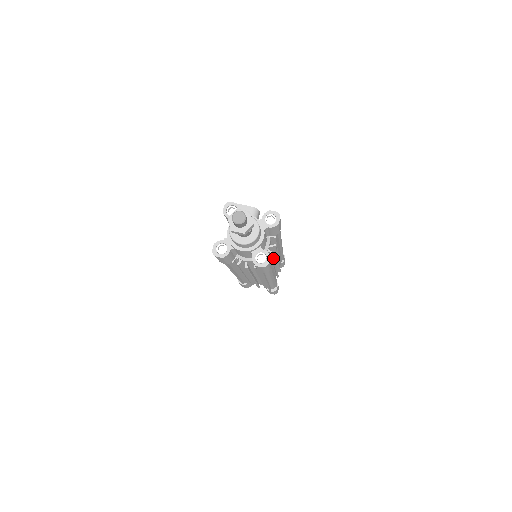
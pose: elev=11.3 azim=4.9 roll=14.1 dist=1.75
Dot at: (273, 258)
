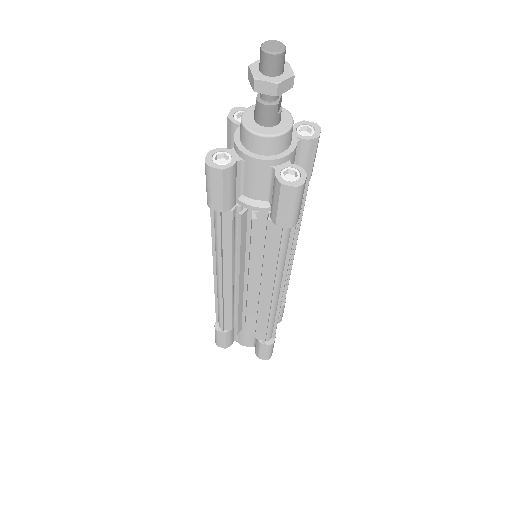
Dot at: occluded
